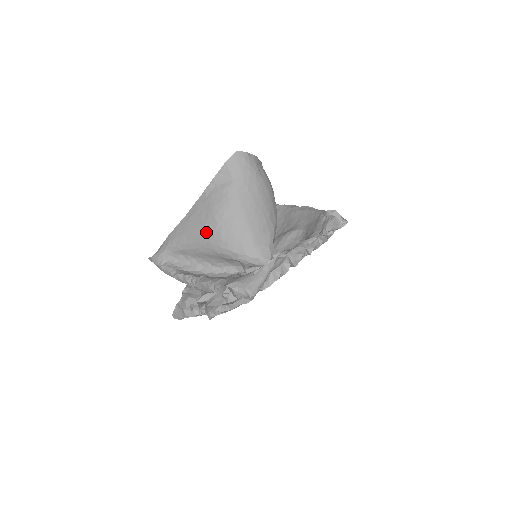
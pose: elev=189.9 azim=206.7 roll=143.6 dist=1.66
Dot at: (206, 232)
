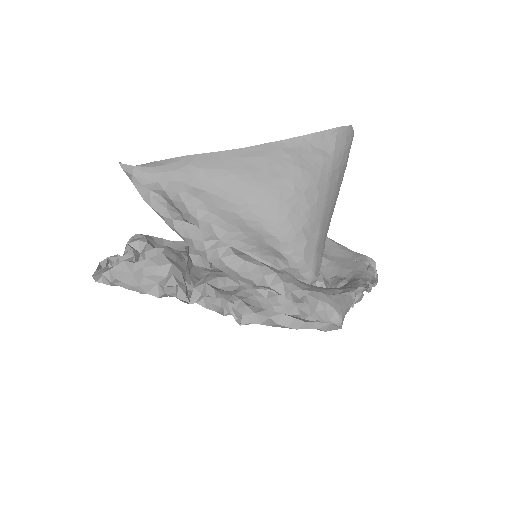
Dot at: (269, 193)
